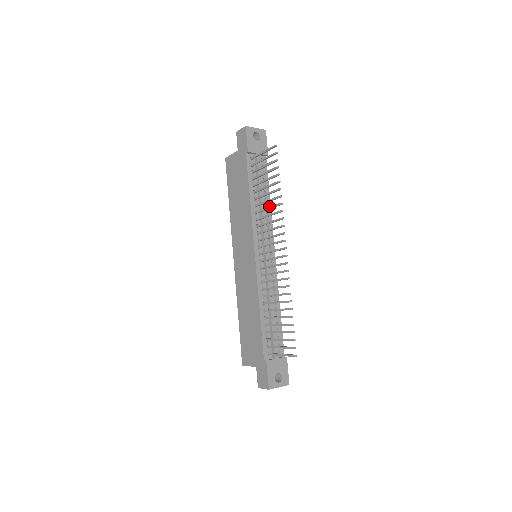
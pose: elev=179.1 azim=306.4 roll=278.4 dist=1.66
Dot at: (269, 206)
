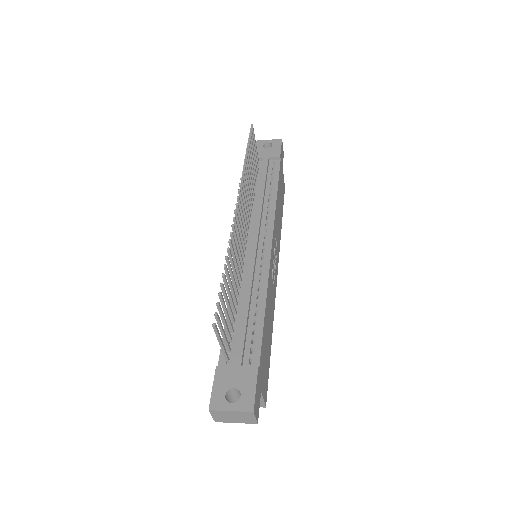
Dot at: (274, 199)
